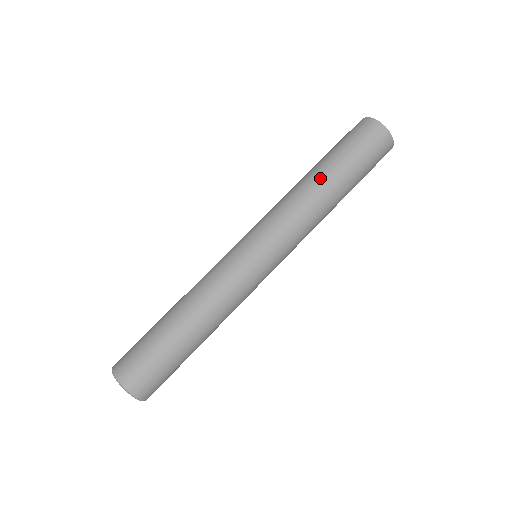
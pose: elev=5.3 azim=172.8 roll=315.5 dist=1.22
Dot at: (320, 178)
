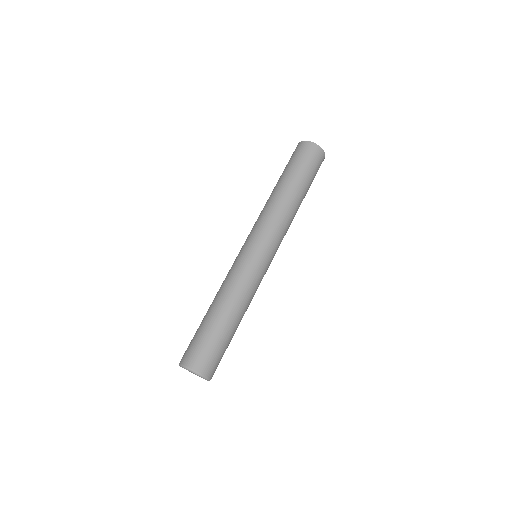
Dot at: (283, 189)
